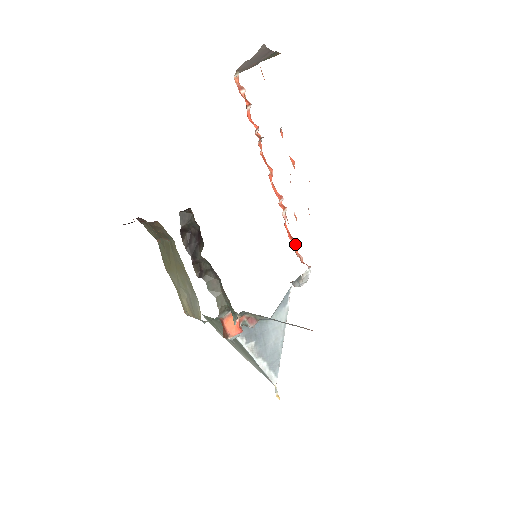
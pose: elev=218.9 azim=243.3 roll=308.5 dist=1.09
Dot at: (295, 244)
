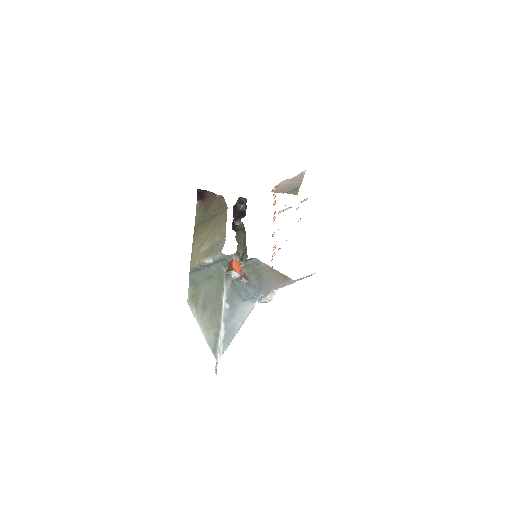
Dot at: occluded
